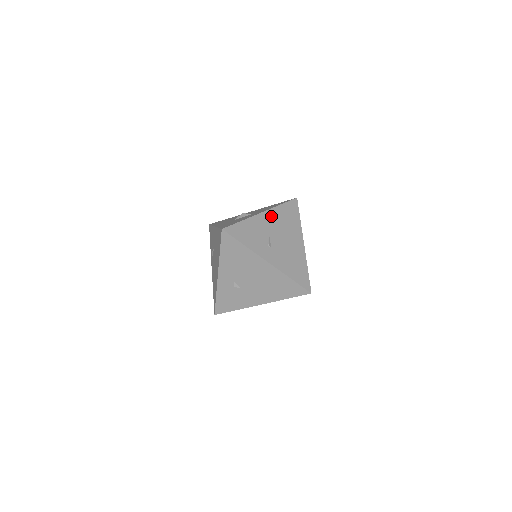
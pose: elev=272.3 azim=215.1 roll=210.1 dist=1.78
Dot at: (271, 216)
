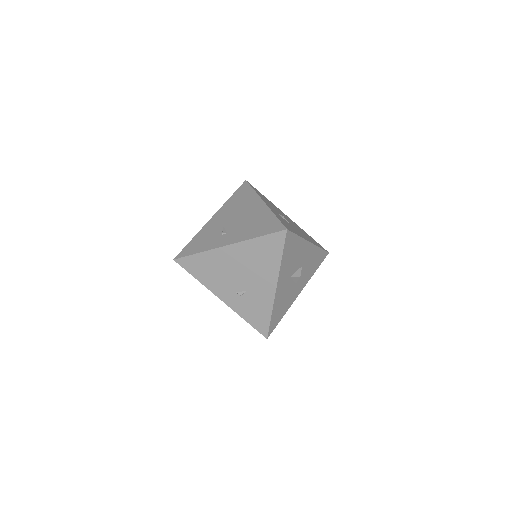
Dot at: (221, 213)
